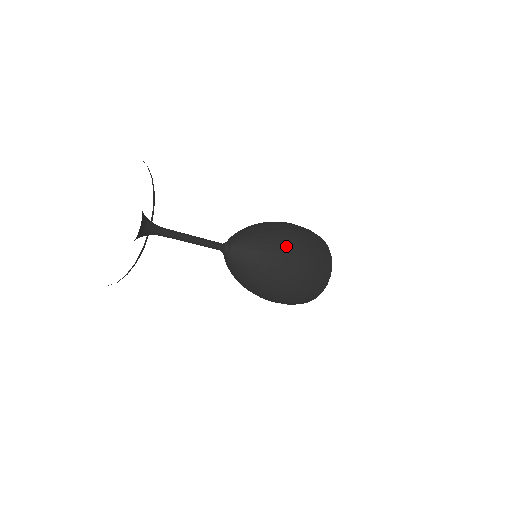
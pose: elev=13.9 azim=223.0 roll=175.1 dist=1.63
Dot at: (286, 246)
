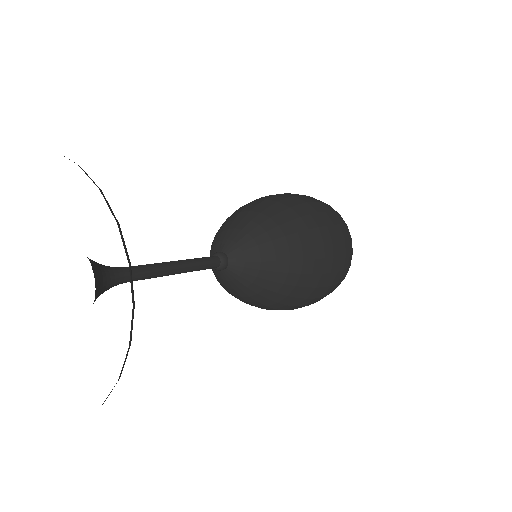
Dot at: (307, 247)
